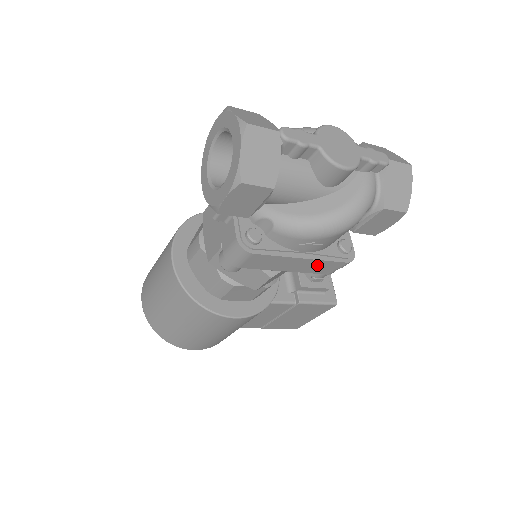
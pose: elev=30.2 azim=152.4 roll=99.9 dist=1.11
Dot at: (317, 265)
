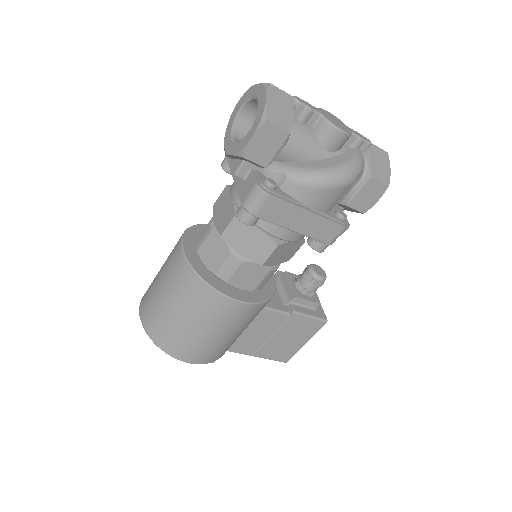
Dot at: (320, 225)
